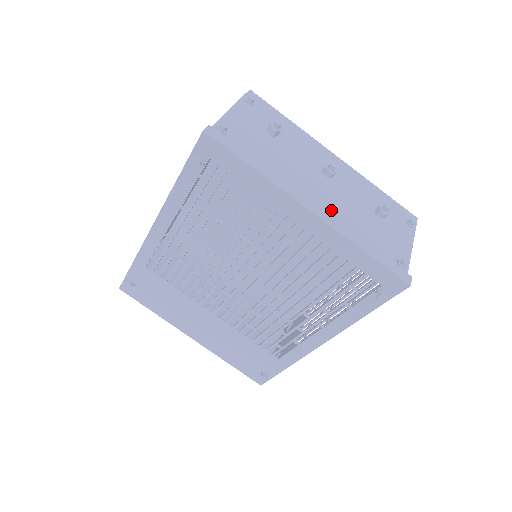
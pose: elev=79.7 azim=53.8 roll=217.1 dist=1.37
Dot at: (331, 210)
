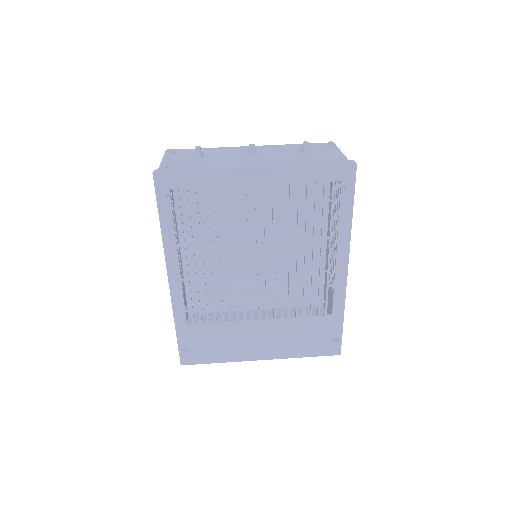
Dot at: occluded
